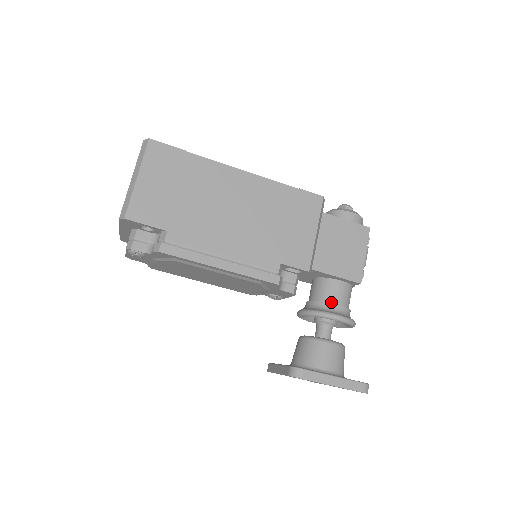
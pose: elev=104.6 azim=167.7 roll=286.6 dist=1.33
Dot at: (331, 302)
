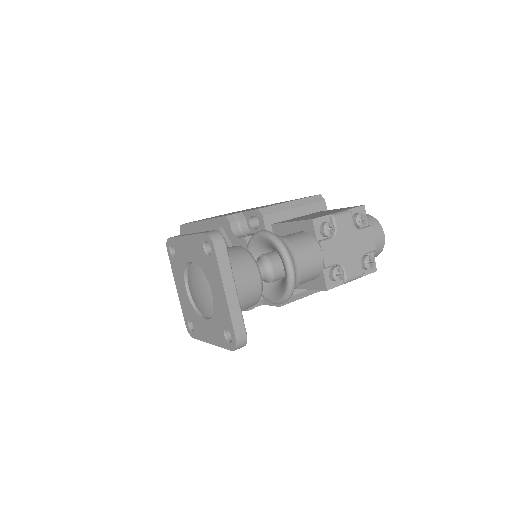
Dot at: occluded
